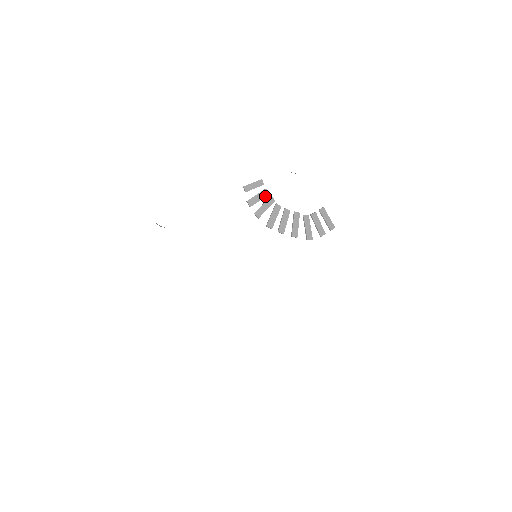
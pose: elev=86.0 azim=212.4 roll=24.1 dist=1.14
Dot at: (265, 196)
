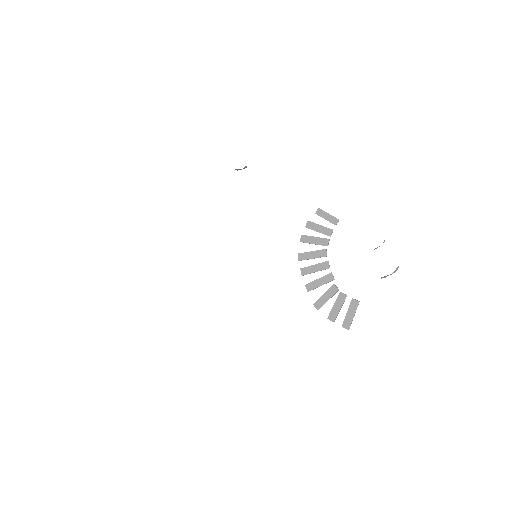
Dot at: (326, 234)
